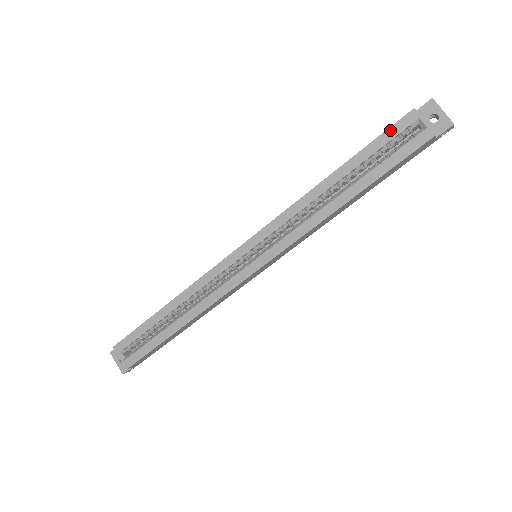
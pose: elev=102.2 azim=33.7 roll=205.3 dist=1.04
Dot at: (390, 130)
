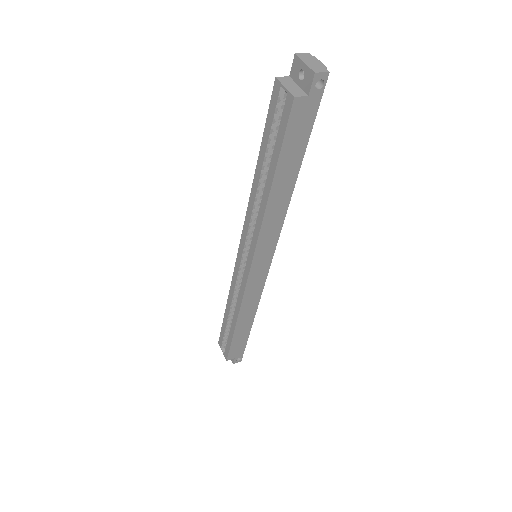
Dot at: (270, 109)
